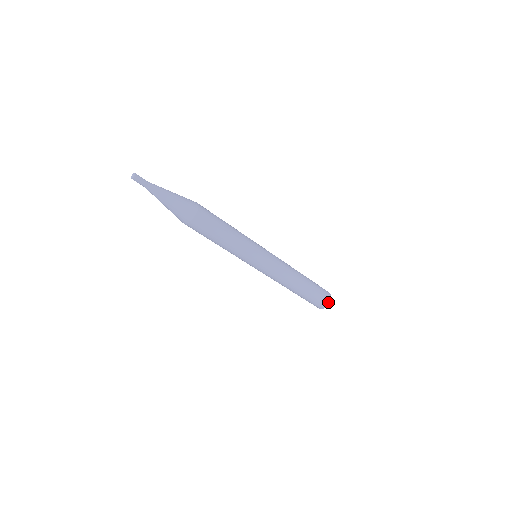
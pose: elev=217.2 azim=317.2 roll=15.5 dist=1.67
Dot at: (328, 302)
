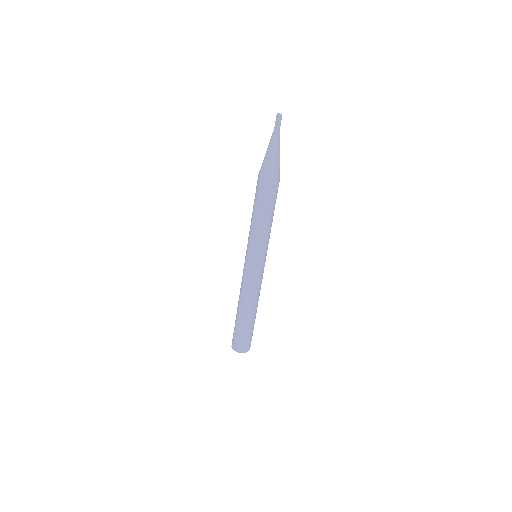
Dot at: occluded
